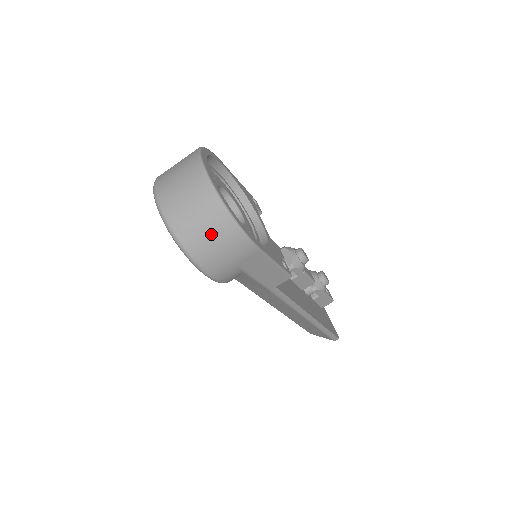
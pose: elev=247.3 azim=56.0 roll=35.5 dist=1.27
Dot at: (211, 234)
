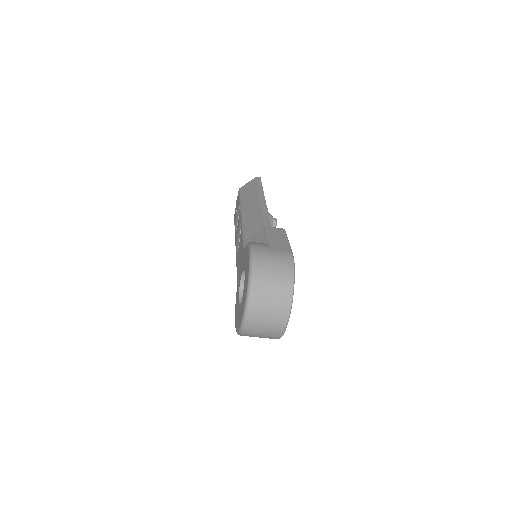
Dot at: occluded
